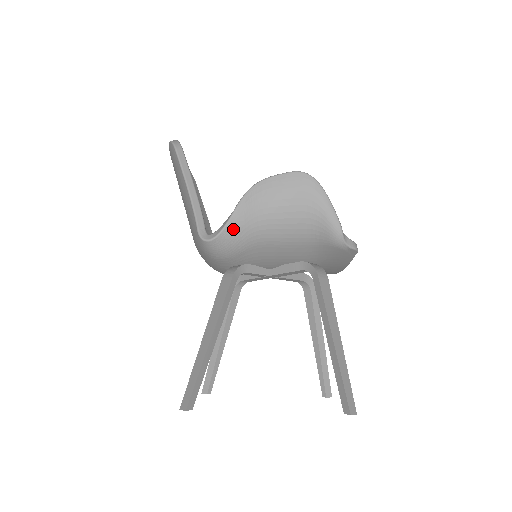
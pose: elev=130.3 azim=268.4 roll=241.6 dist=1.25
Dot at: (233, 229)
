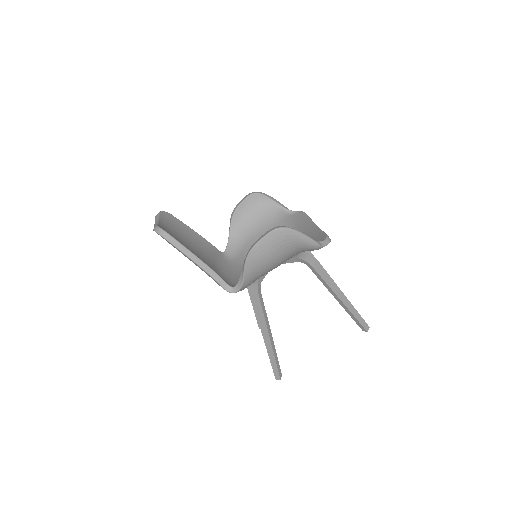
Dot at: (248, 279)
